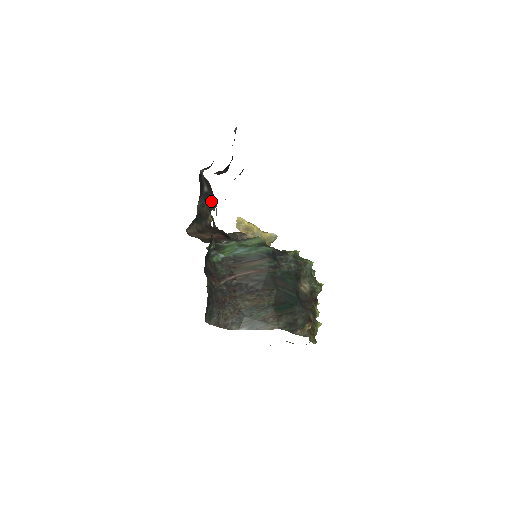
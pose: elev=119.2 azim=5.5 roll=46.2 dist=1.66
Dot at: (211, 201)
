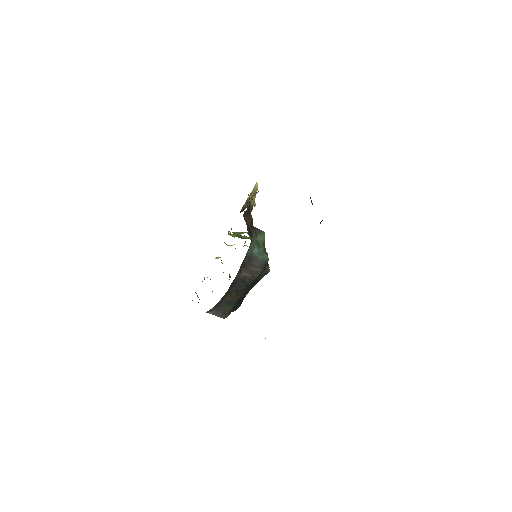
Dot at: occluded
